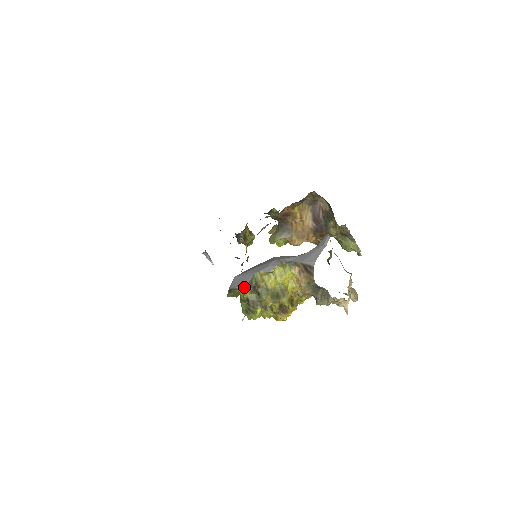
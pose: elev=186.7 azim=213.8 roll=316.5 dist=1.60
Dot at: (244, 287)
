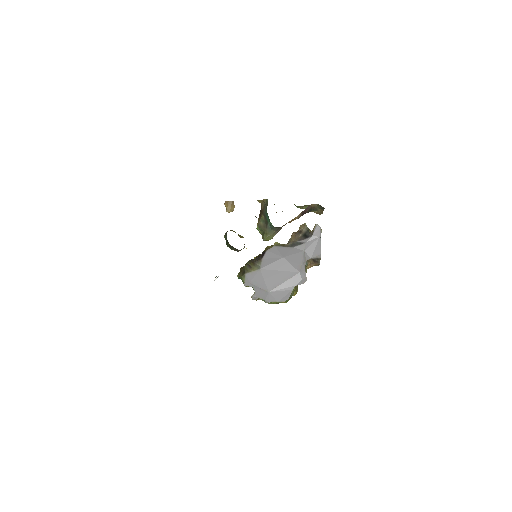
Dot at: (287, 300)
